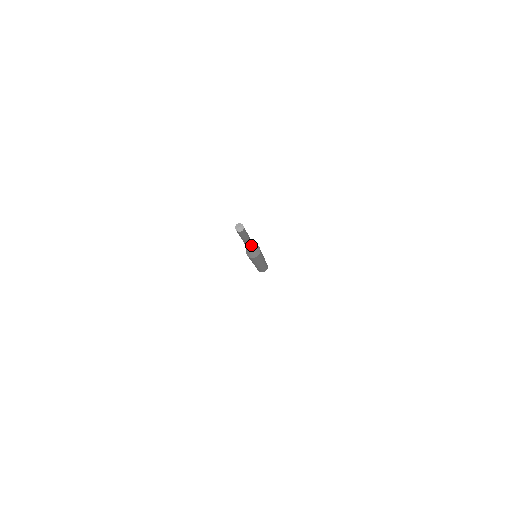
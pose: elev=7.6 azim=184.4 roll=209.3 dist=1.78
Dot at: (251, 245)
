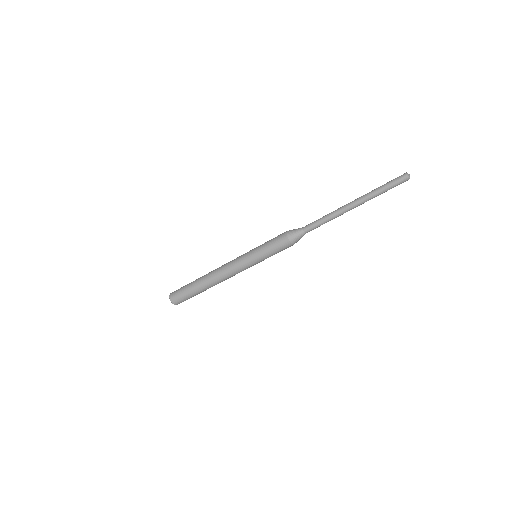
Dot at: (334, 218)
